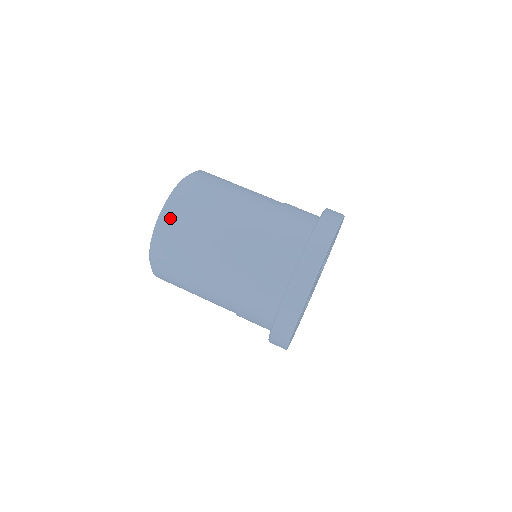
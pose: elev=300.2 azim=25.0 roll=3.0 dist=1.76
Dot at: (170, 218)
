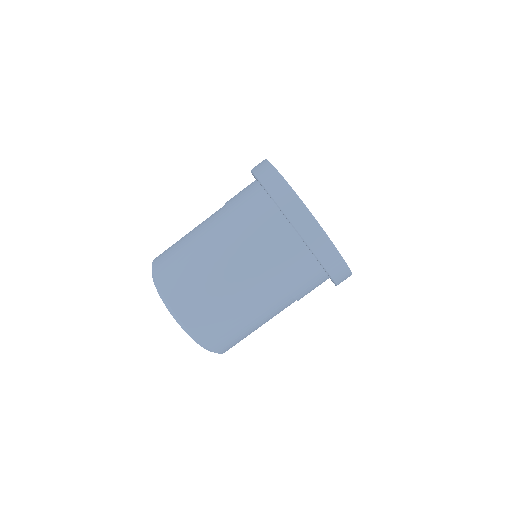
Dot at: (159, 265)
